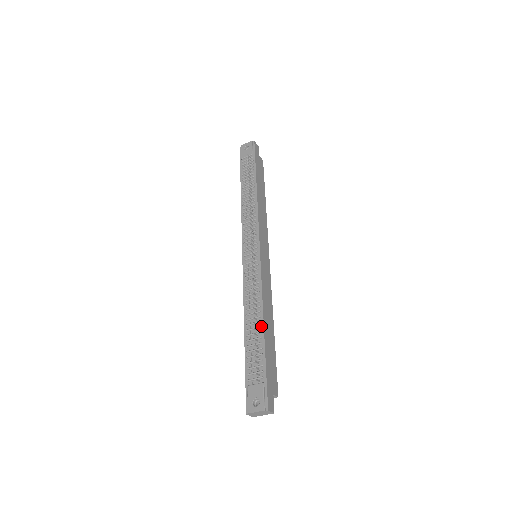
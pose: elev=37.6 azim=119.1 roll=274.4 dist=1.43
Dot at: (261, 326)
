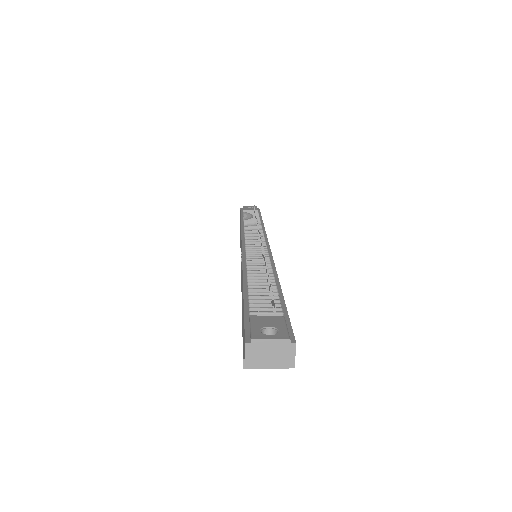
Dot at: (275, 281)
